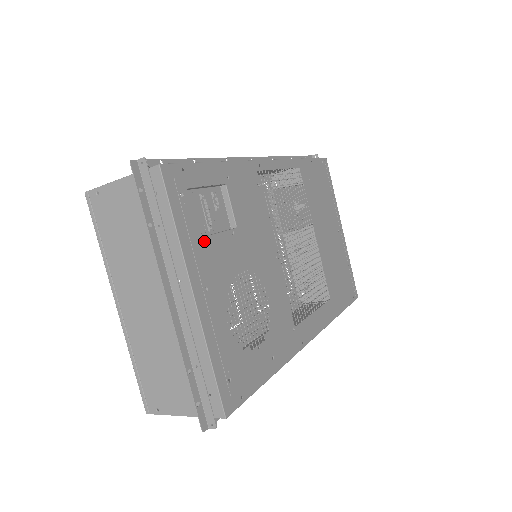
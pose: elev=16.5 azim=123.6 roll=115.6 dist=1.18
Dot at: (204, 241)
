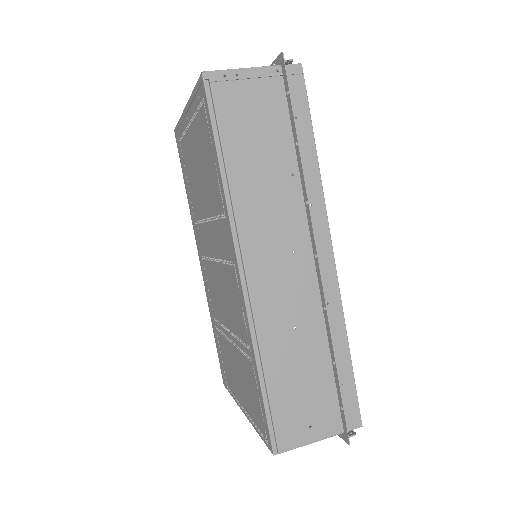
Dot at: occluded
